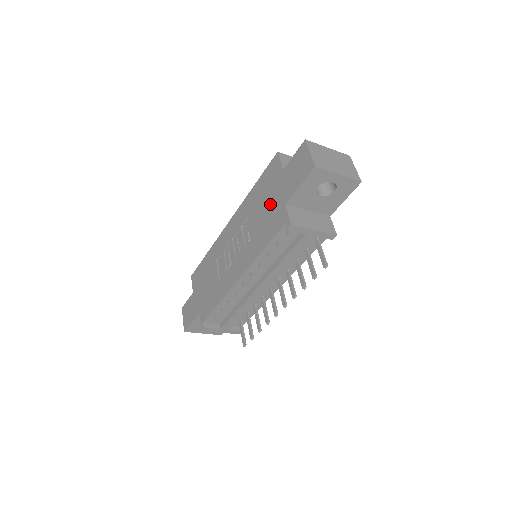
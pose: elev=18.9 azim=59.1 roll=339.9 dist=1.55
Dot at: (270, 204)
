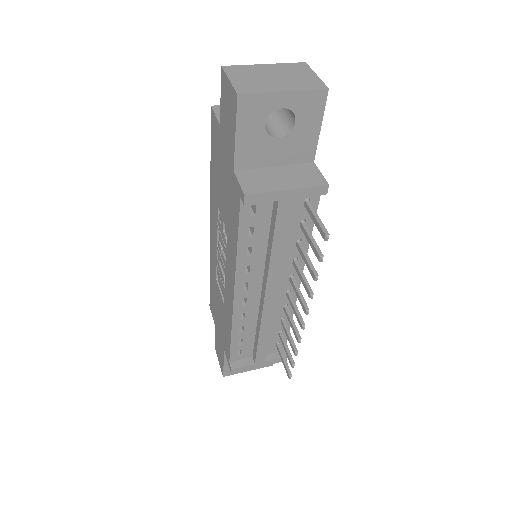
Dot at: (224, 180)
